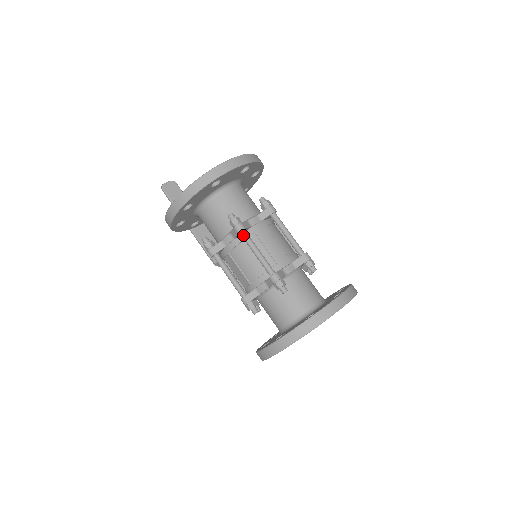
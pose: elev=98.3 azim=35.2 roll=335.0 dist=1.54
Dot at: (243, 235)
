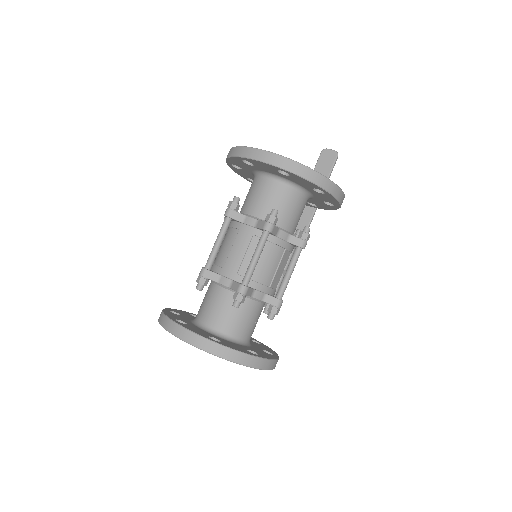
Dot at: (224, 220)
